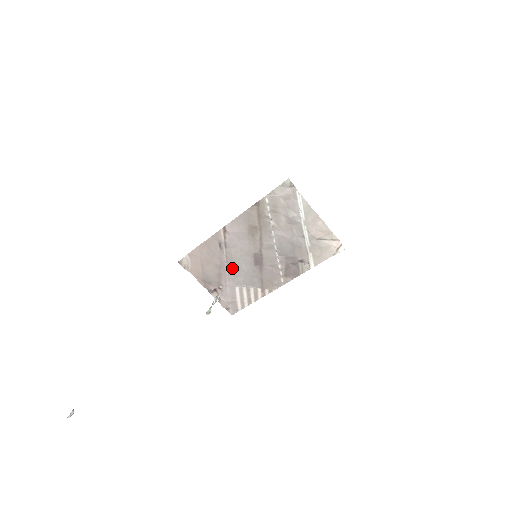
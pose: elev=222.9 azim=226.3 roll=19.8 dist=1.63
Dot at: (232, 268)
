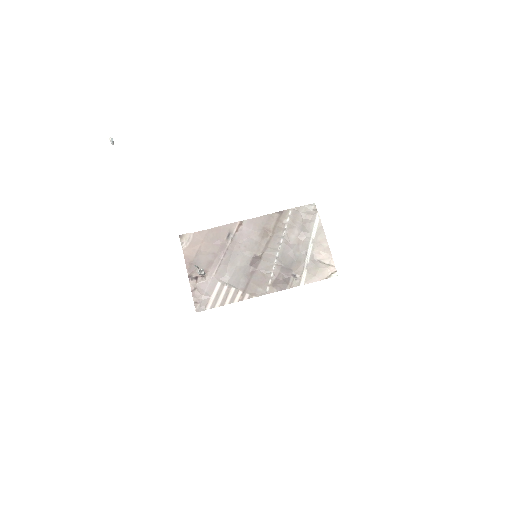
Dot at: (227, 261)
